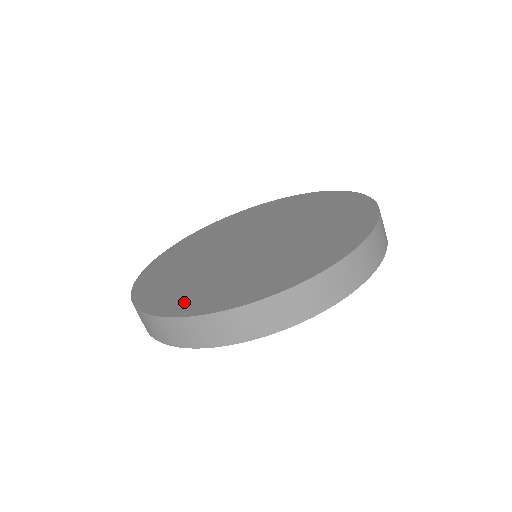
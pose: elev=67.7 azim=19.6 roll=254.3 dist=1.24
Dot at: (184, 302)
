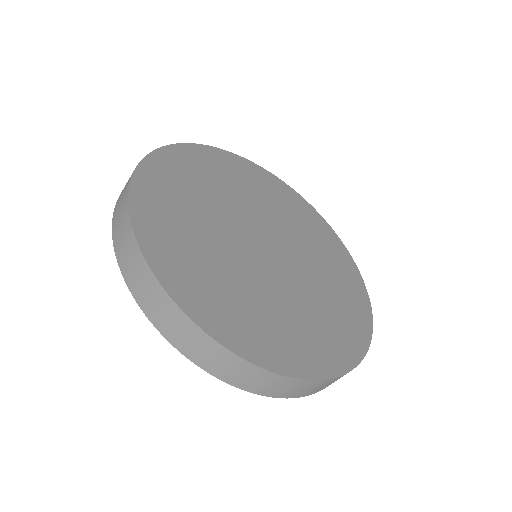
Dot at: (163, 240)
